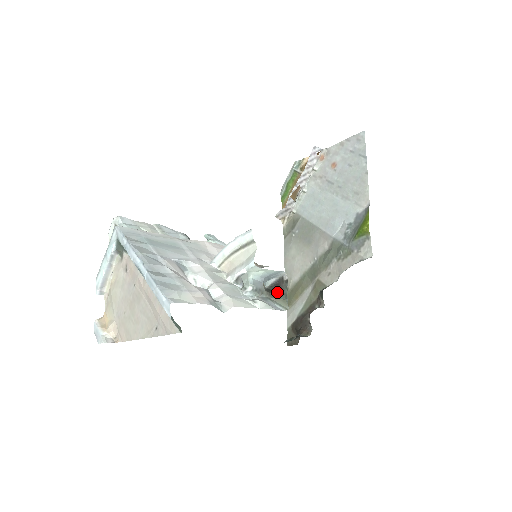
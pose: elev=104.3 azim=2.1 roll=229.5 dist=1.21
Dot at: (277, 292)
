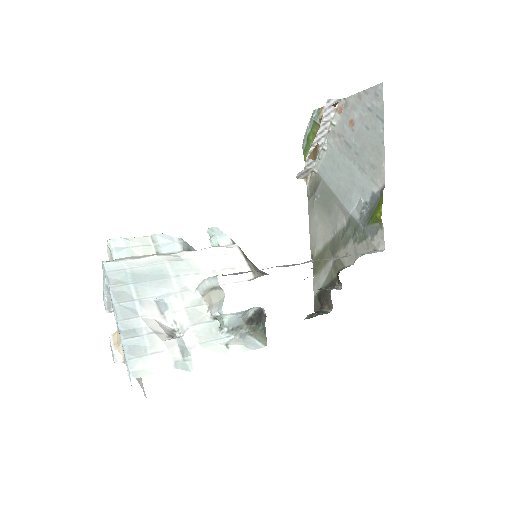
Dot at: (257, 325)
